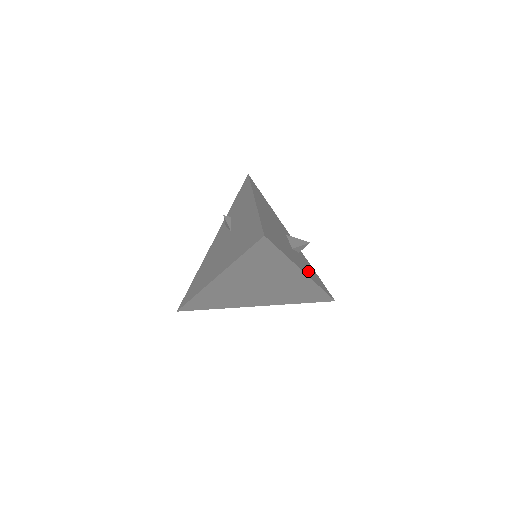
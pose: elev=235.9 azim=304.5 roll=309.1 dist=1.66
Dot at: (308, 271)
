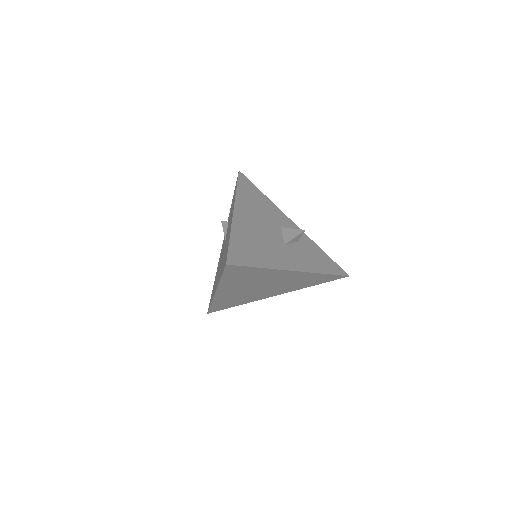
Dot at: (305, 262)
